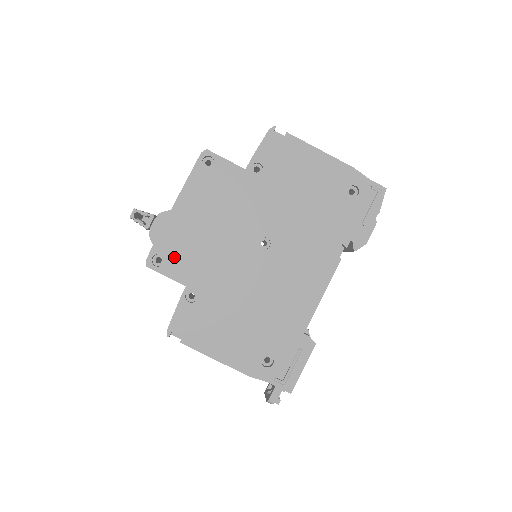
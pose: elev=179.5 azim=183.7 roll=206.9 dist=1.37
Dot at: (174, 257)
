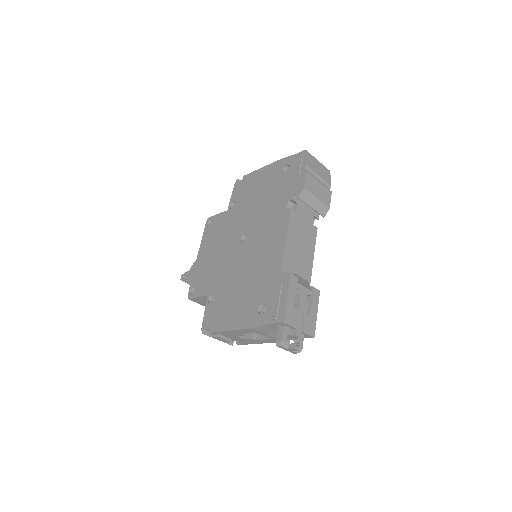
Dot at: (200, 283)
